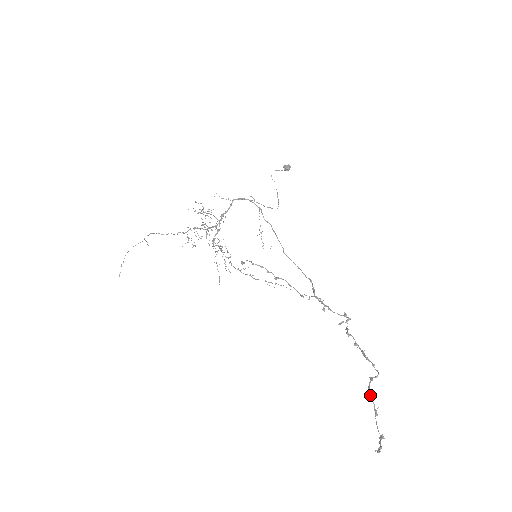
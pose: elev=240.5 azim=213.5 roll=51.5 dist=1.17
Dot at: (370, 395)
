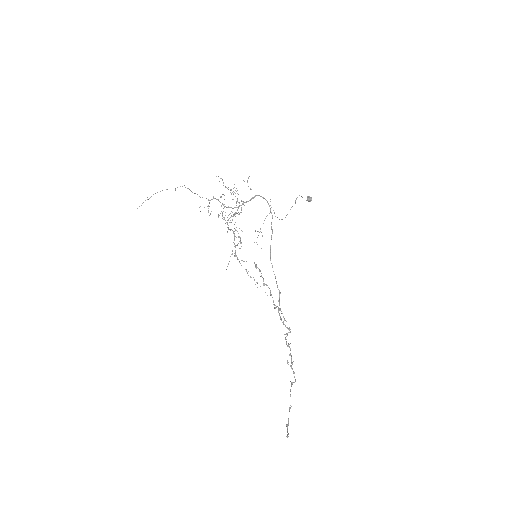
Dot at: occluded
